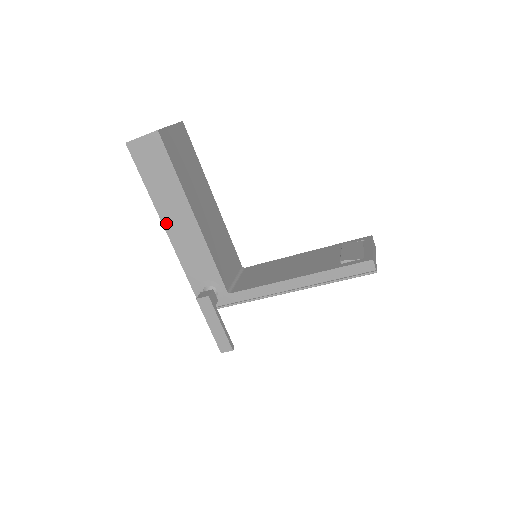
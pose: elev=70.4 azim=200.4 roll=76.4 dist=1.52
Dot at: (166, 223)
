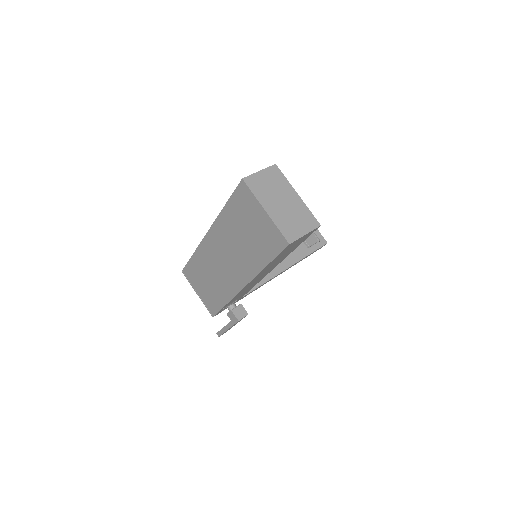
Dot at: (251, 282)
